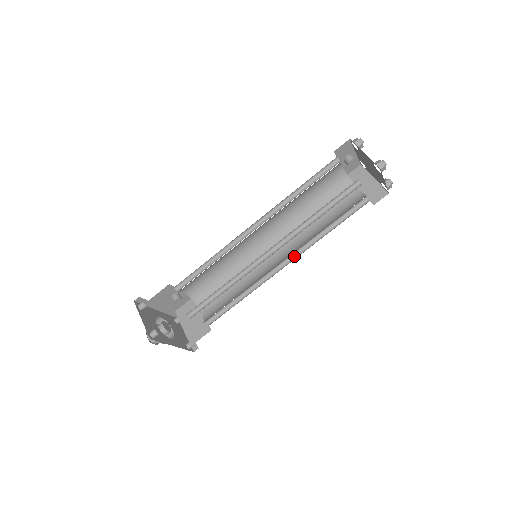
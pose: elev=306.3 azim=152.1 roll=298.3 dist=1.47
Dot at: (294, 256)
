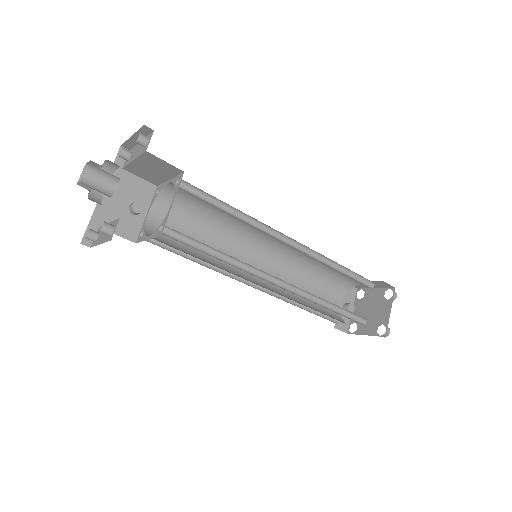
Dot at: occluded
